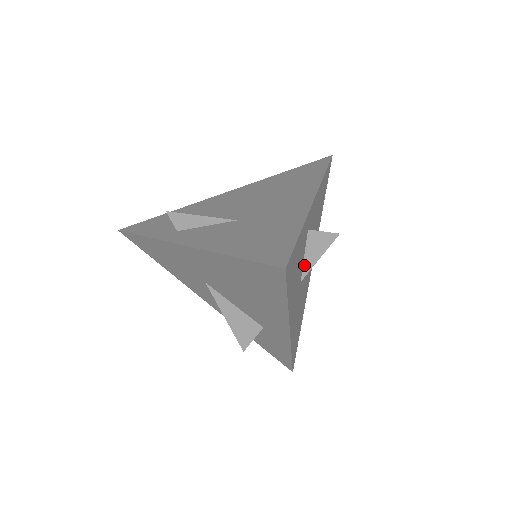
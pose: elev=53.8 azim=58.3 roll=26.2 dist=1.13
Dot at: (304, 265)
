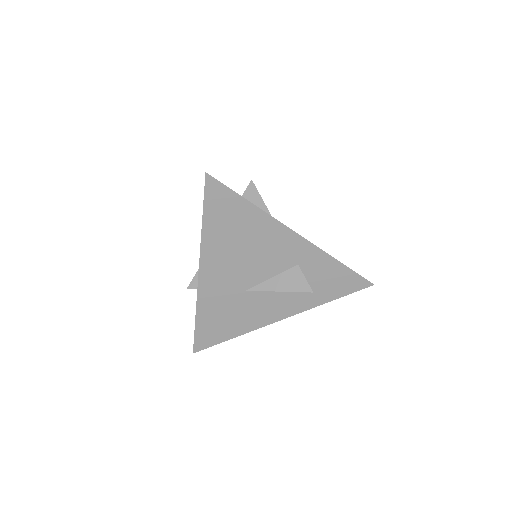
Dot at: occluded
